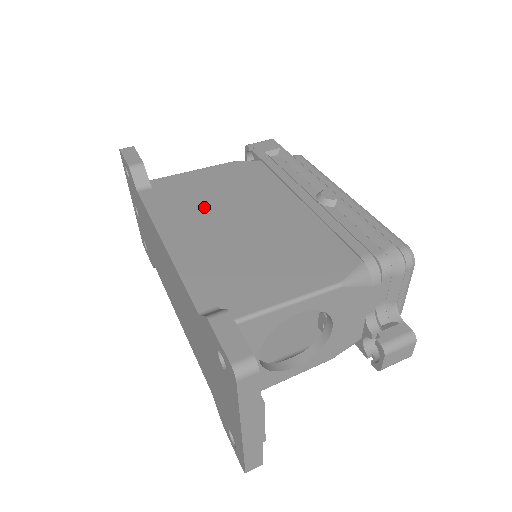
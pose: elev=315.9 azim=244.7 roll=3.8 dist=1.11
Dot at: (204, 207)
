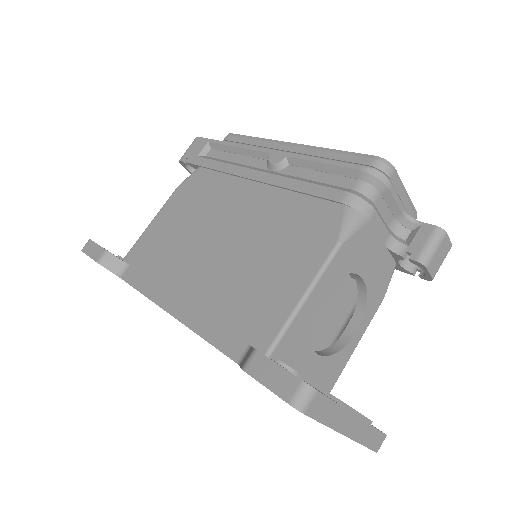
Dot at: (181, 252)
